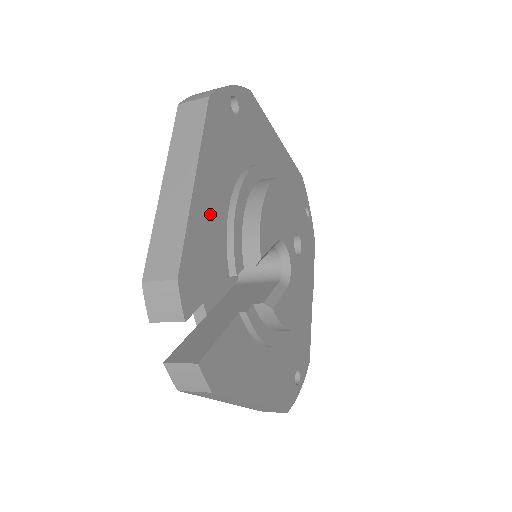
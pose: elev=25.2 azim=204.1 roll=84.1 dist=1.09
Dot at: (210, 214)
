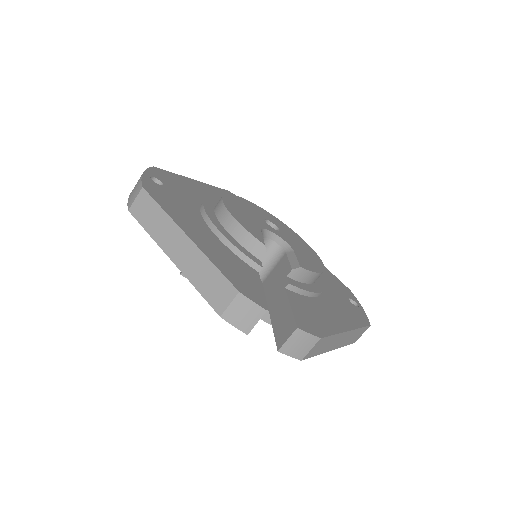
Dot at: (213, 247)
